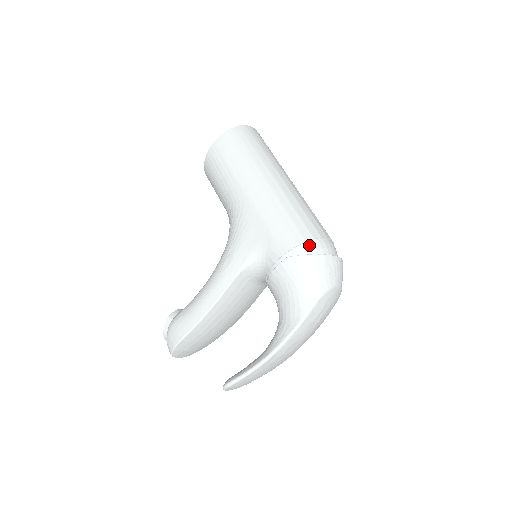
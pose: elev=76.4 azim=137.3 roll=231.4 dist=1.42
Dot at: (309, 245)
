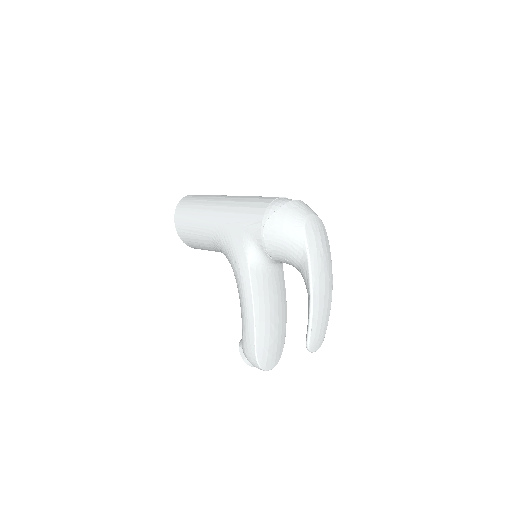
Dot at: (270, 208)
